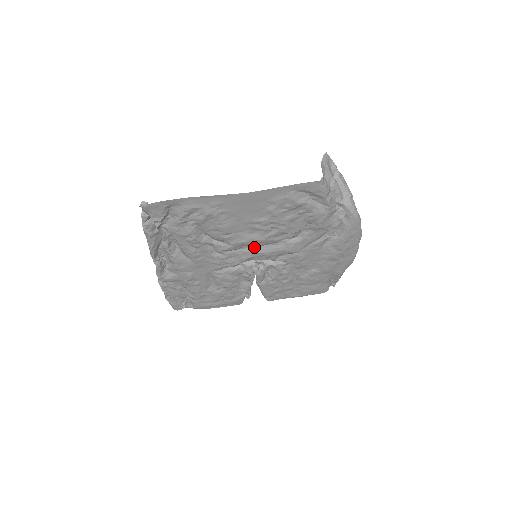
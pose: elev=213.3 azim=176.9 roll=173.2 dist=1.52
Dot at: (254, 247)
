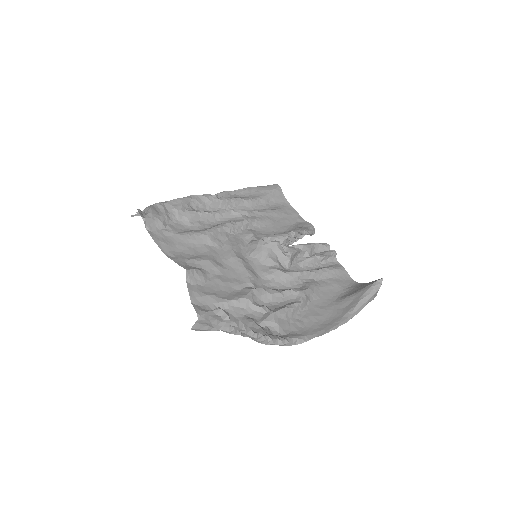
Dot at: (239, 260)
